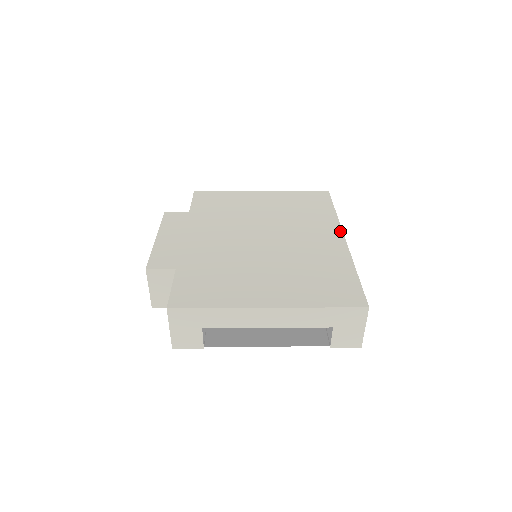
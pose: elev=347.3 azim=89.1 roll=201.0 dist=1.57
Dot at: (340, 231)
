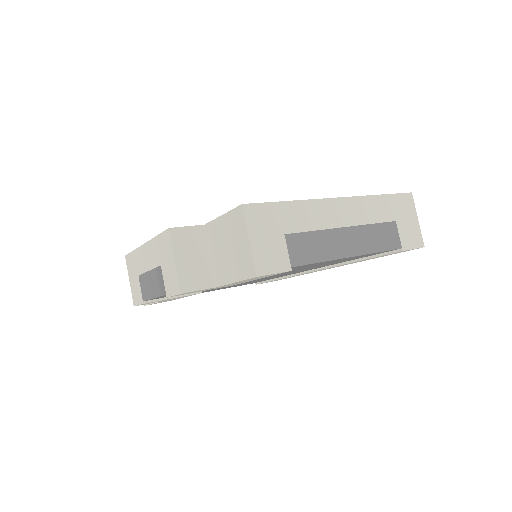
Dot at: occluded
